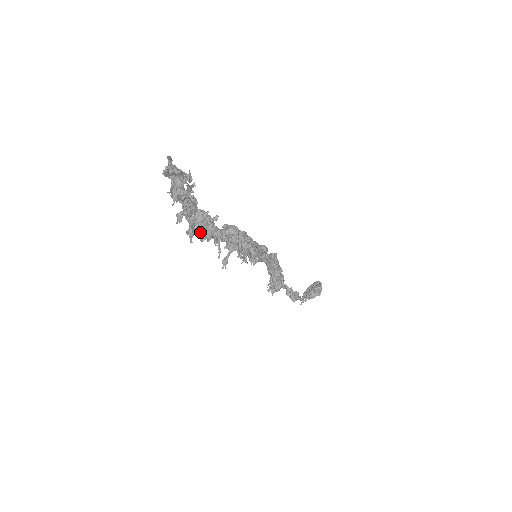
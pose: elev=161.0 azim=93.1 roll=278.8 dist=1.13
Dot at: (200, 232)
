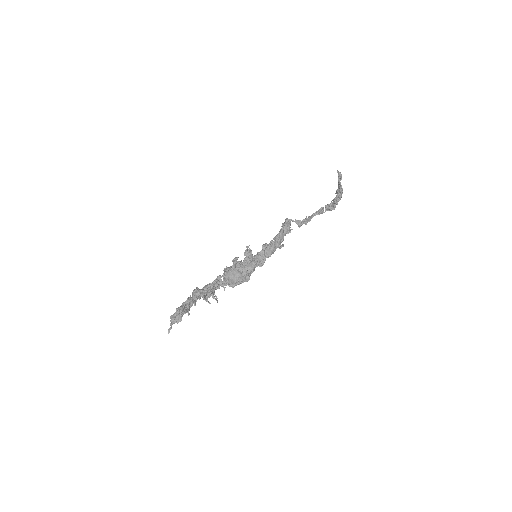
Dot at: occluded
